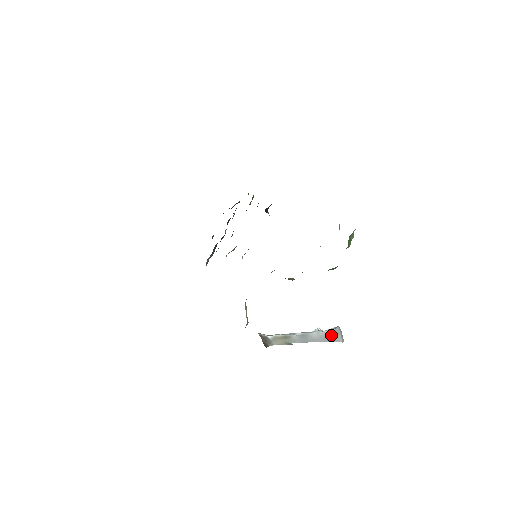
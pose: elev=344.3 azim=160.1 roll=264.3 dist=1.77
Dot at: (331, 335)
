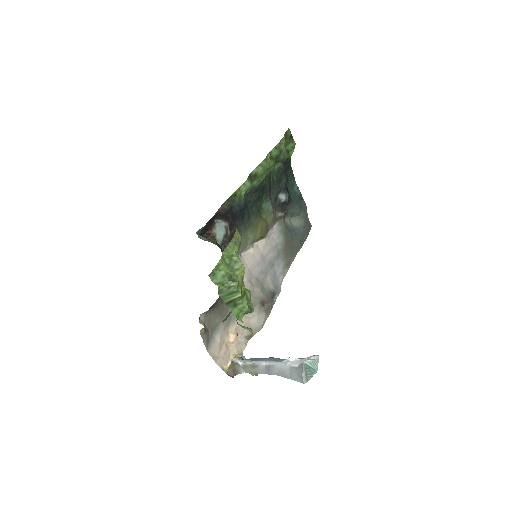
Dot at: (295, 371)
